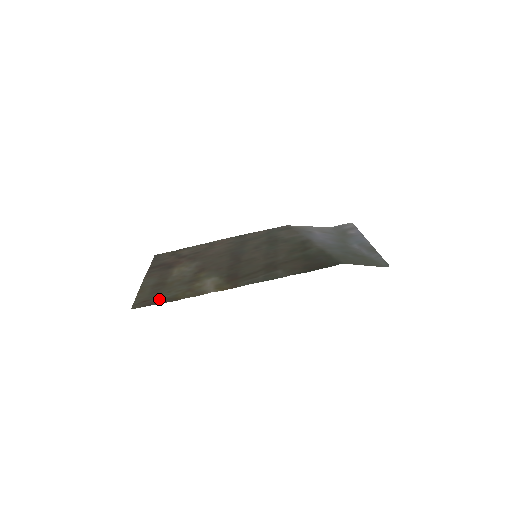
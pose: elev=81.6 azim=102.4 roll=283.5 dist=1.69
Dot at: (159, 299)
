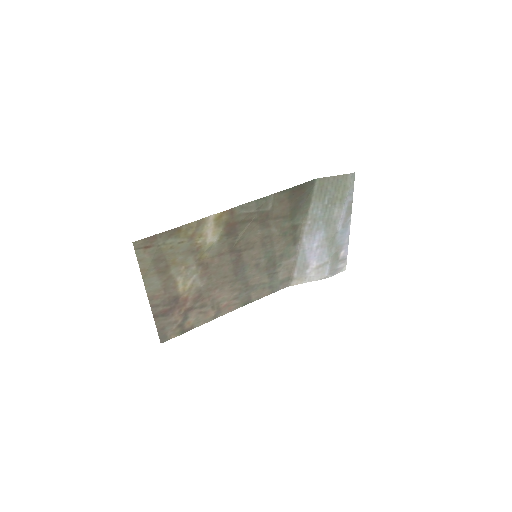
Dot at: (161, 240)
